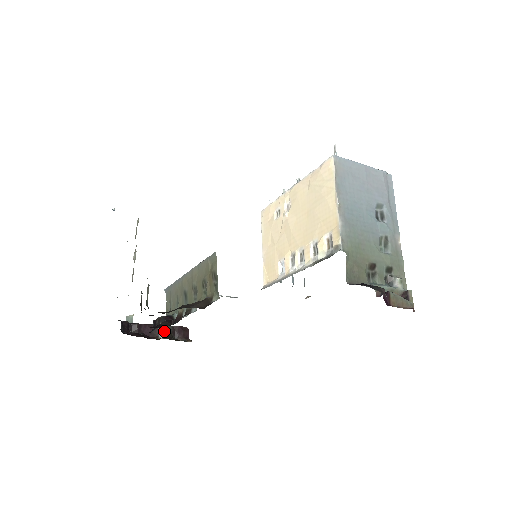
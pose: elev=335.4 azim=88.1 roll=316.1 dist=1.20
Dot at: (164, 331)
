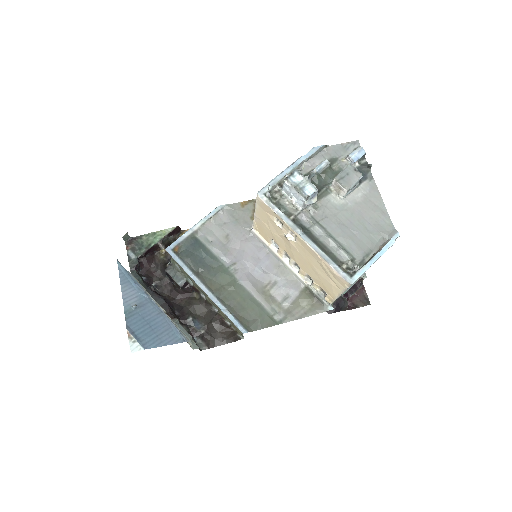
Dot at: (164, 245)
